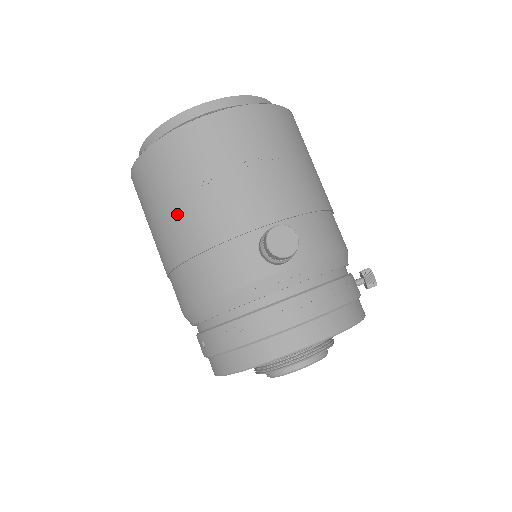
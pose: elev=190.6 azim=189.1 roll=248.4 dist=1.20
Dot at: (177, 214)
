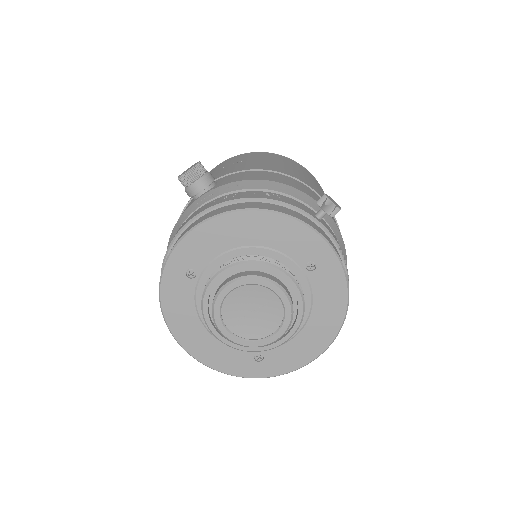
Dot at: occluded
